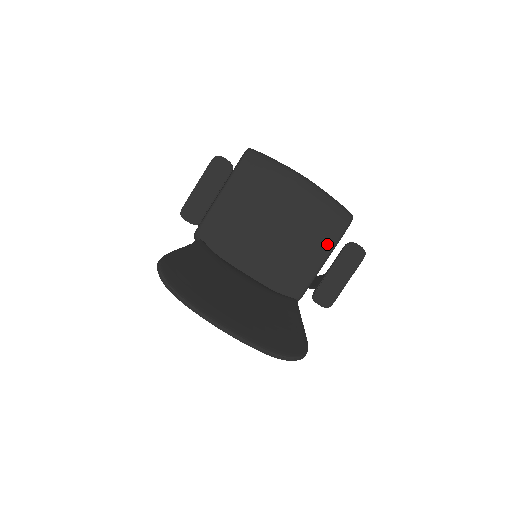
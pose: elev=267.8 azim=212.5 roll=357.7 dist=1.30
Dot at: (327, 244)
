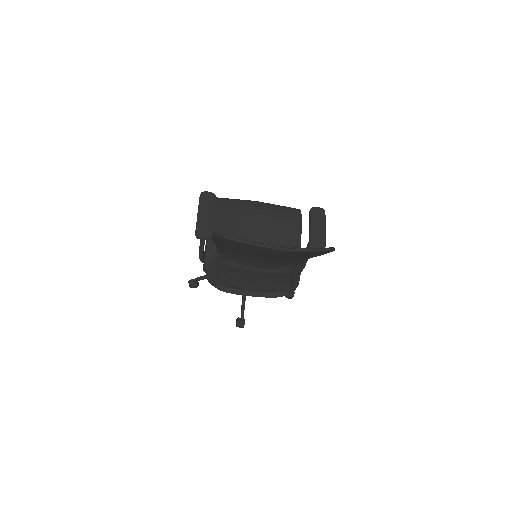
Dot at: (295, 231)
